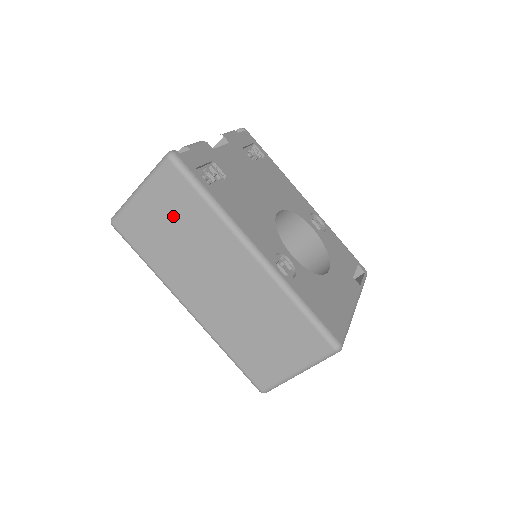
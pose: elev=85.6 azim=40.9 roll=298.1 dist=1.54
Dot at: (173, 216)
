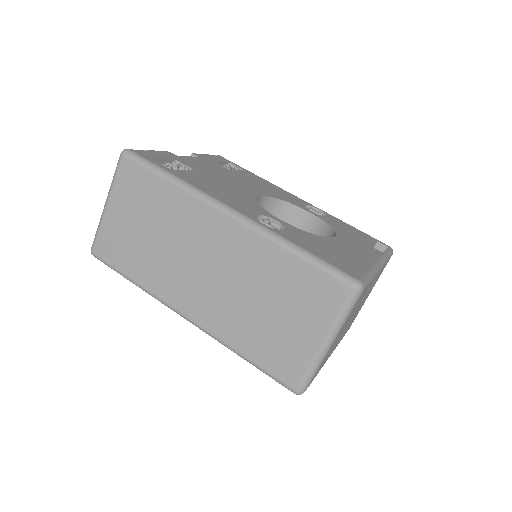
Dot at: (142, 213)
